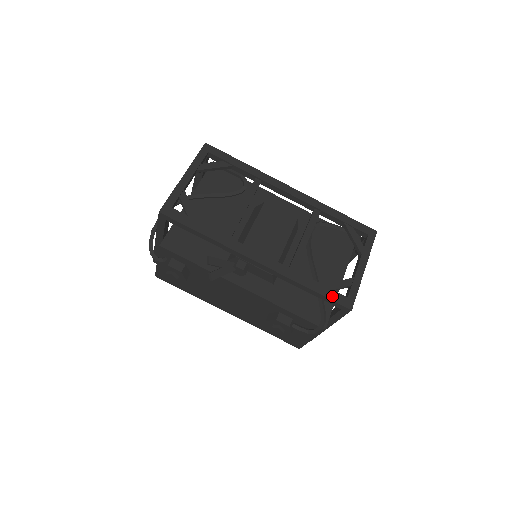
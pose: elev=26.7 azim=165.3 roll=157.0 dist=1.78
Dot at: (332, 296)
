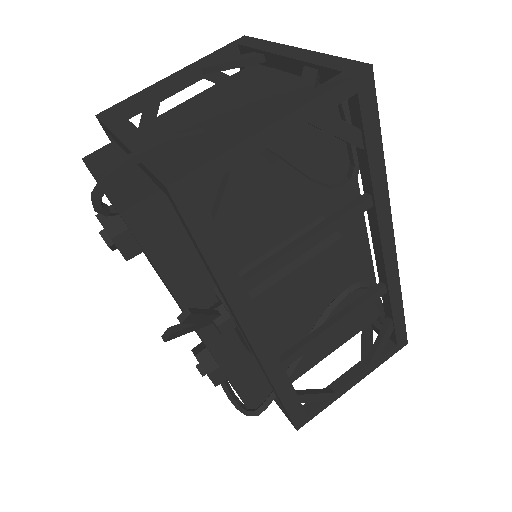
Dot at: (294, 411)
